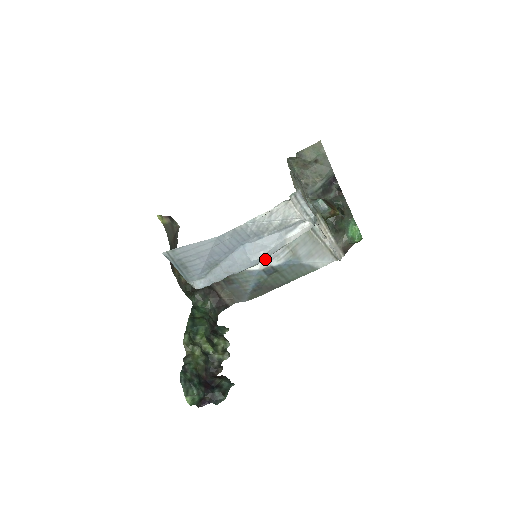
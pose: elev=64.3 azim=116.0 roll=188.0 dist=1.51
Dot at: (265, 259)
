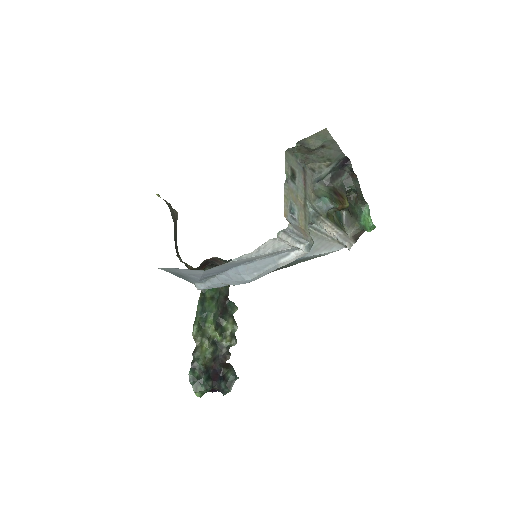
Dot at: occluded
